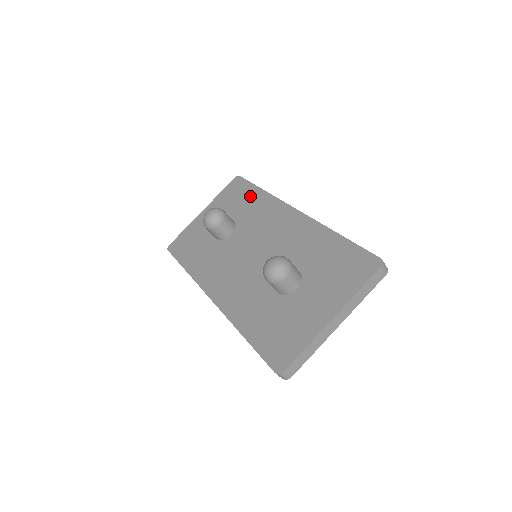
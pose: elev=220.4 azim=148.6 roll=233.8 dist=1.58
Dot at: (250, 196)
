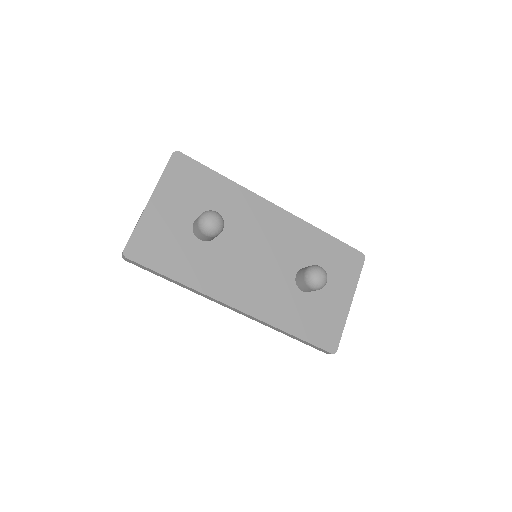
Dot at: (214, 184)
